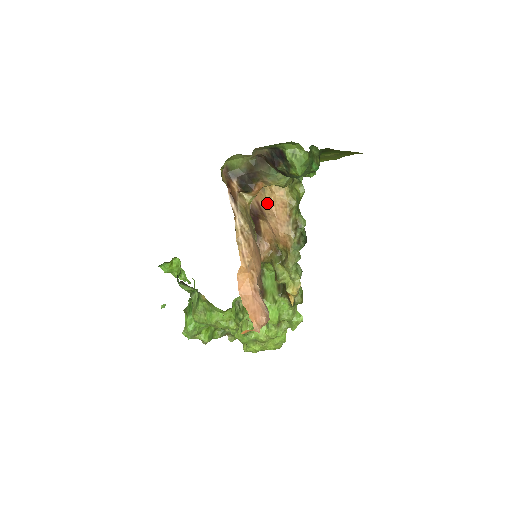
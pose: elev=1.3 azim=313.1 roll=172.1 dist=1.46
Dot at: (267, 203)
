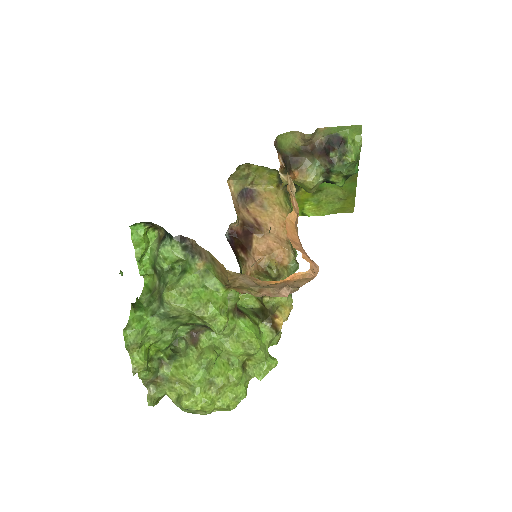
Dot at: (268, 219)
